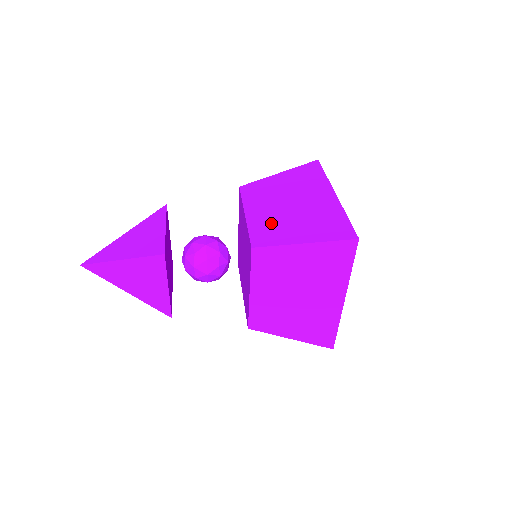
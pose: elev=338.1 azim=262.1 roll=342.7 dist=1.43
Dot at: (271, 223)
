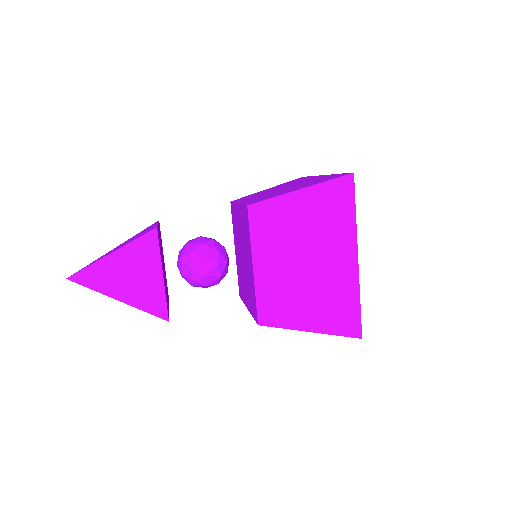
Dot at: (281, 292)
